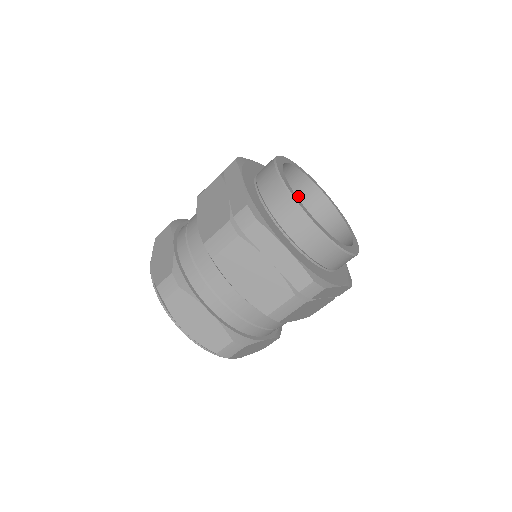
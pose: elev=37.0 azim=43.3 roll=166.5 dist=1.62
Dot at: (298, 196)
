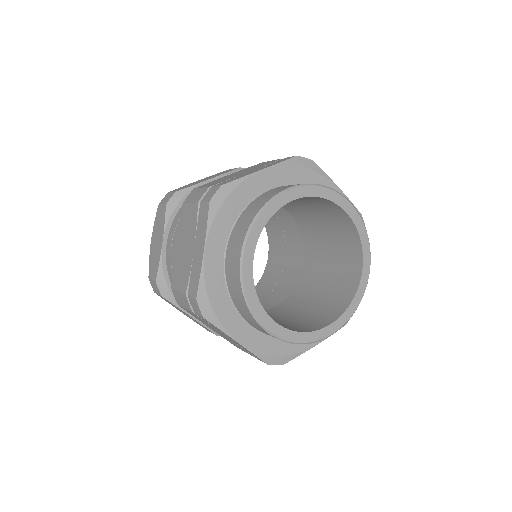
Dot at: (317, 204)
